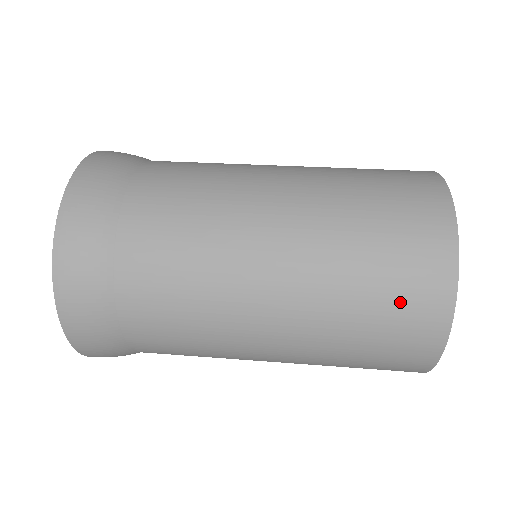
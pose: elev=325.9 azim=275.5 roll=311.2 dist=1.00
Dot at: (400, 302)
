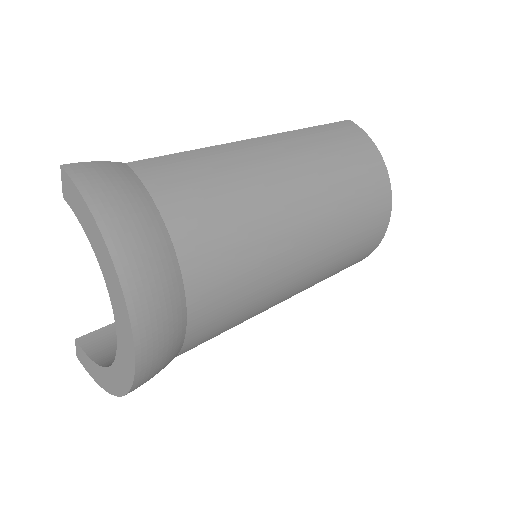
Dot at: occluded
